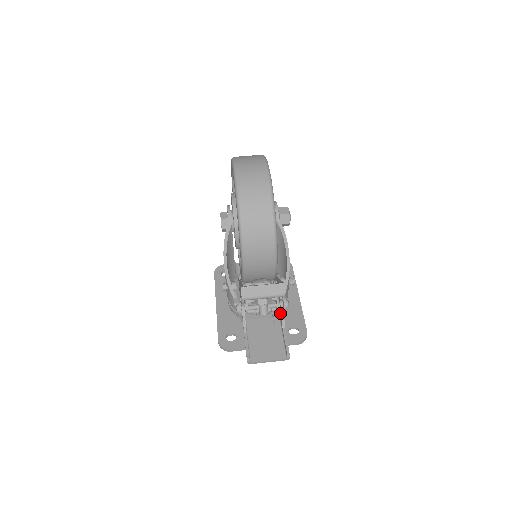
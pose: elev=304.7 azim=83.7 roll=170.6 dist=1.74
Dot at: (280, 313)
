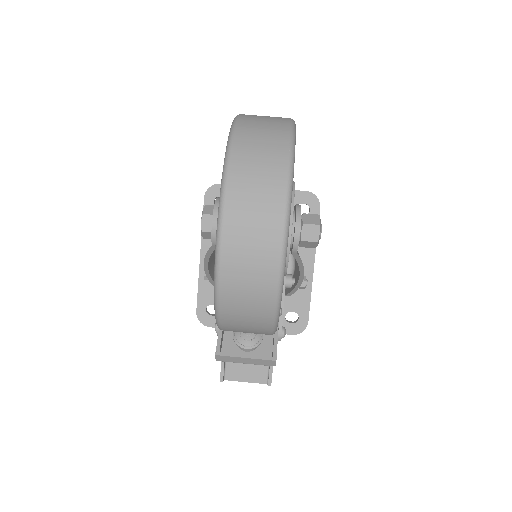
Dot at: occluded
